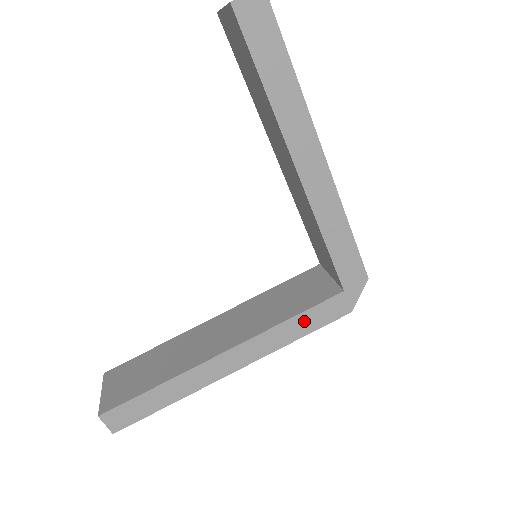
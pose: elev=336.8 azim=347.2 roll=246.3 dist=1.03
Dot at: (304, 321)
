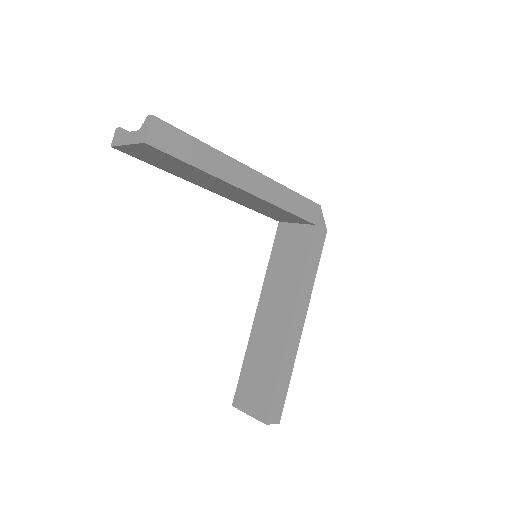
Dot at: (311, 262)
